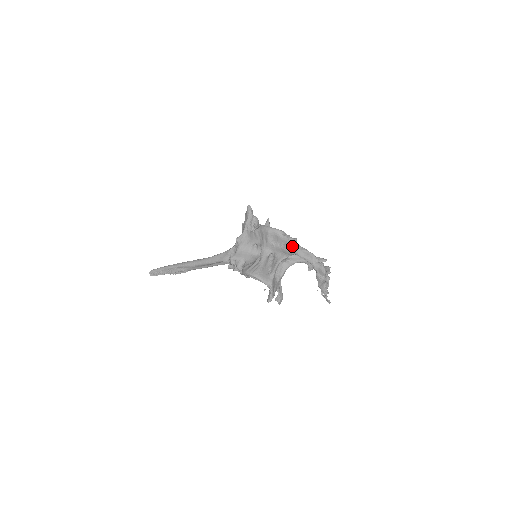
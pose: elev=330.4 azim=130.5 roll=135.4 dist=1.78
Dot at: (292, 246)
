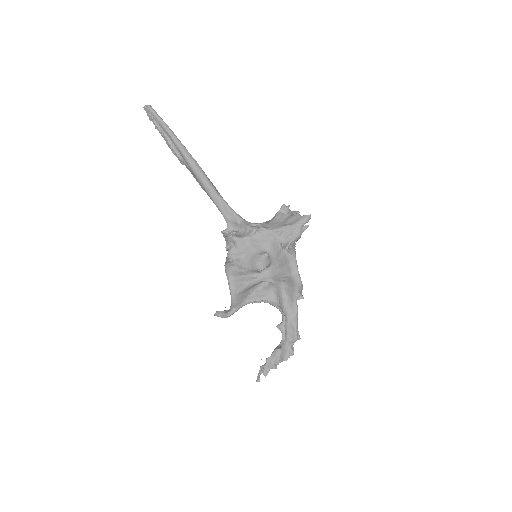
Dot at: (292, 310)
